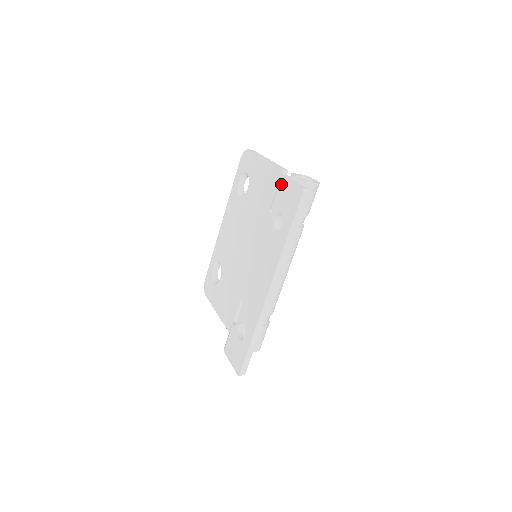
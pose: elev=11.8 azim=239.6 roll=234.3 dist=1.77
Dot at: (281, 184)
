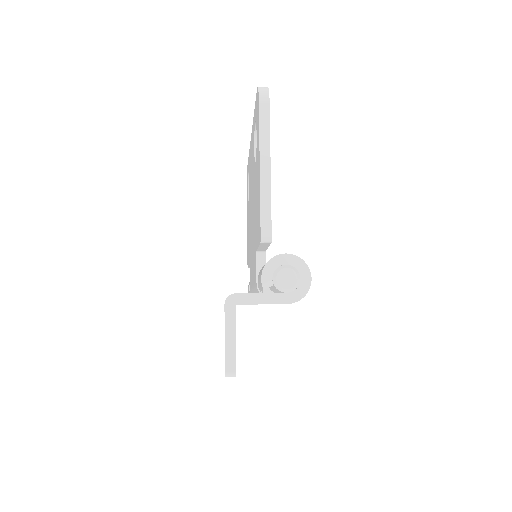
Dot at: occluded
